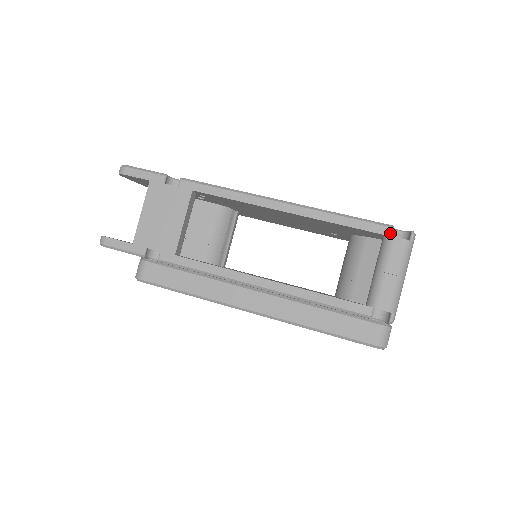
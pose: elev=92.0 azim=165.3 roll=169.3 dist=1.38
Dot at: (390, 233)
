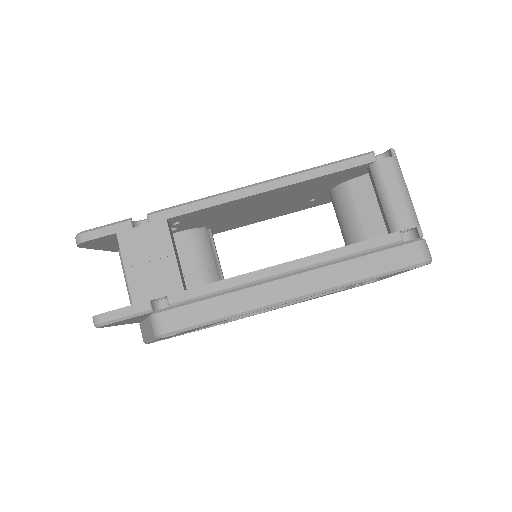
Dot at: (374, 158)
